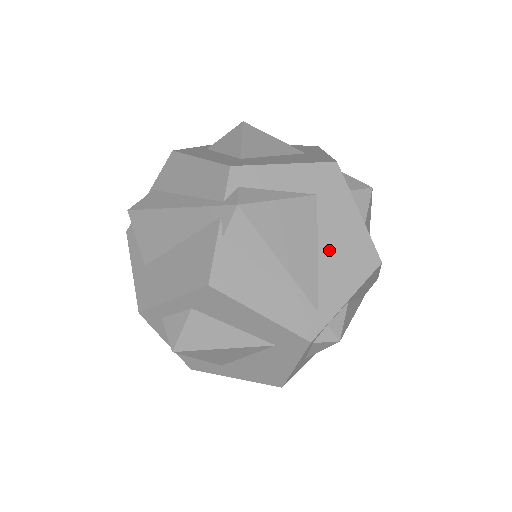
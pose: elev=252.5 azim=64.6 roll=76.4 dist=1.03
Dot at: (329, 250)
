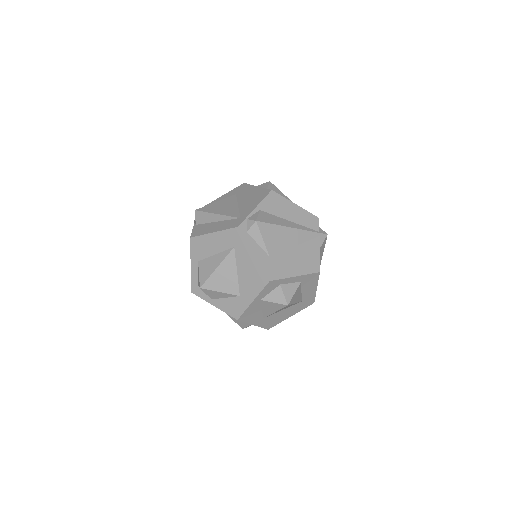
Dot at: (244, 202)
